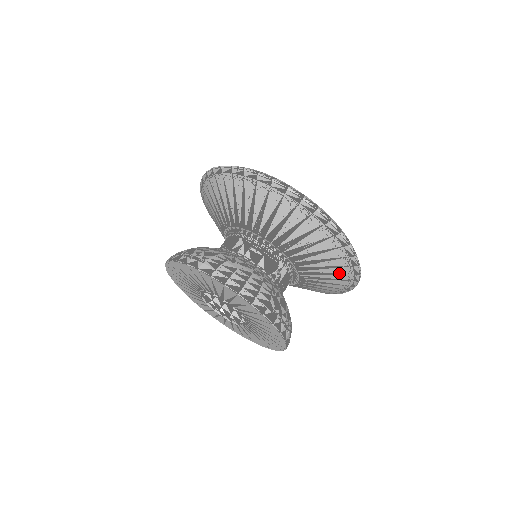
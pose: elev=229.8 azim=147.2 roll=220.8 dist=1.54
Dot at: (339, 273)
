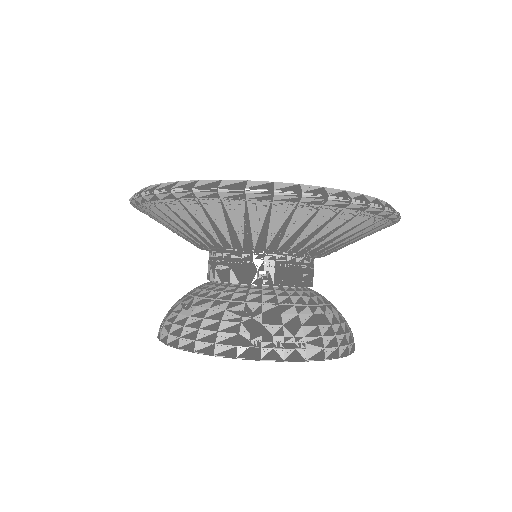
Dot at: (327, 220)
